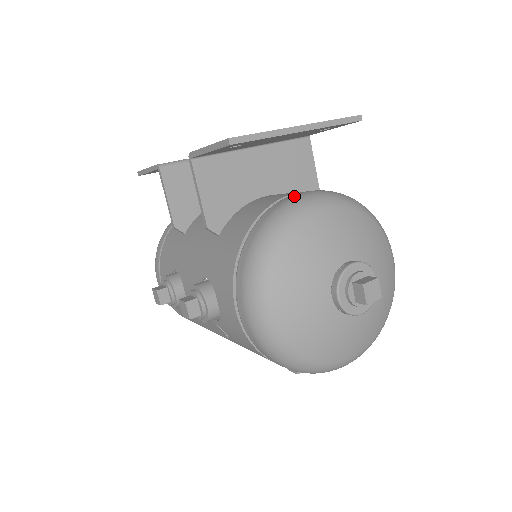
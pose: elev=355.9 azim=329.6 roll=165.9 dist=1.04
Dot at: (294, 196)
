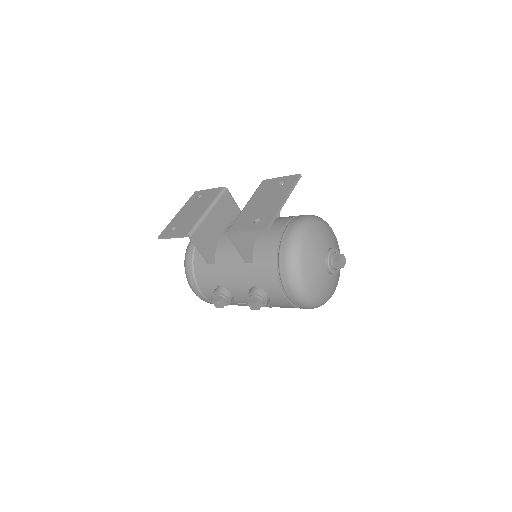
Dot at: (290, 231)
